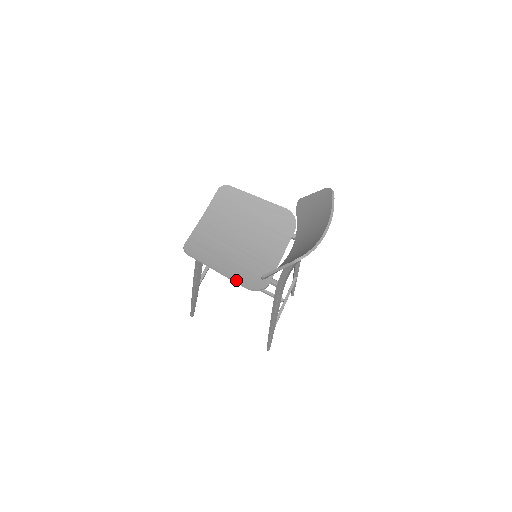
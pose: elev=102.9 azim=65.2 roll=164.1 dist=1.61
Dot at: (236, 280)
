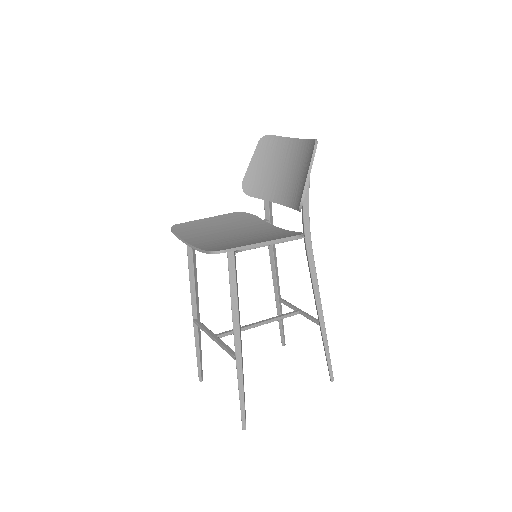
Dot at: (282, 238)
